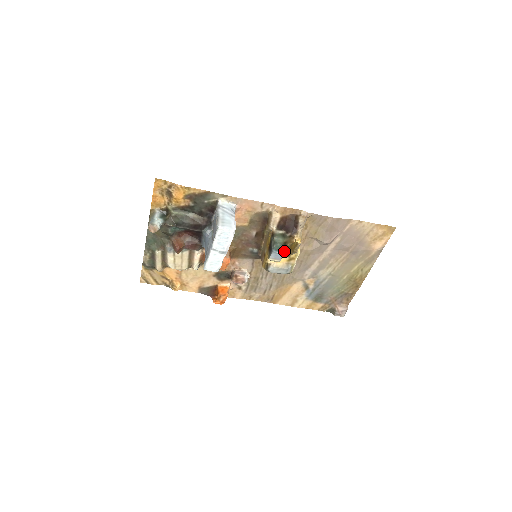
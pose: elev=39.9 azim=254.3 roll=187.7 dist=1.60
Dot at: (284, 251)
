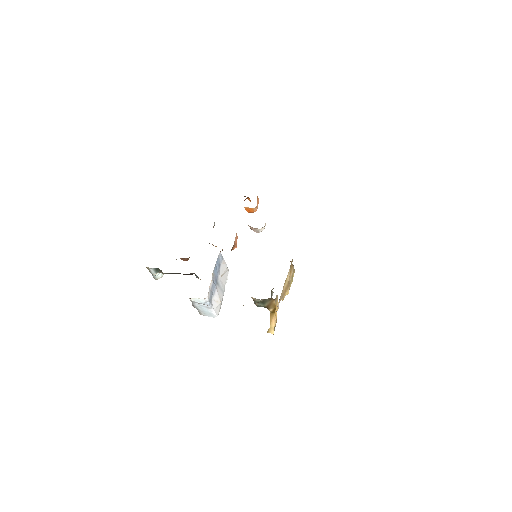
Dot at: occluded
